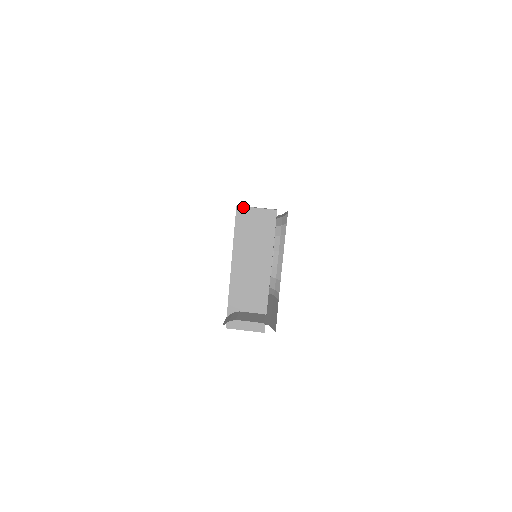
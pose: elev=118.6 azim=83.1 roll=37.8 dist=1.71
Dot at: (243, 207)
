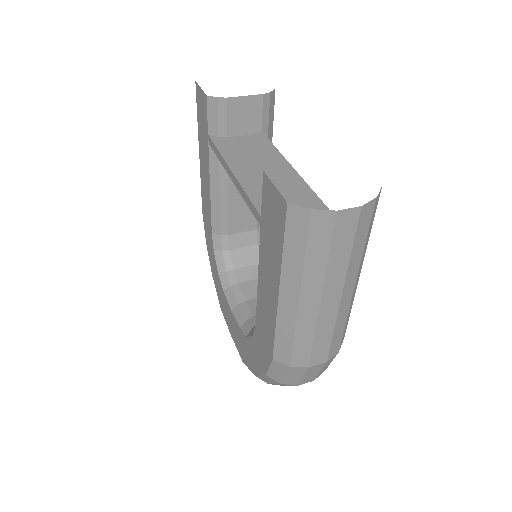
Dot at: occluded
